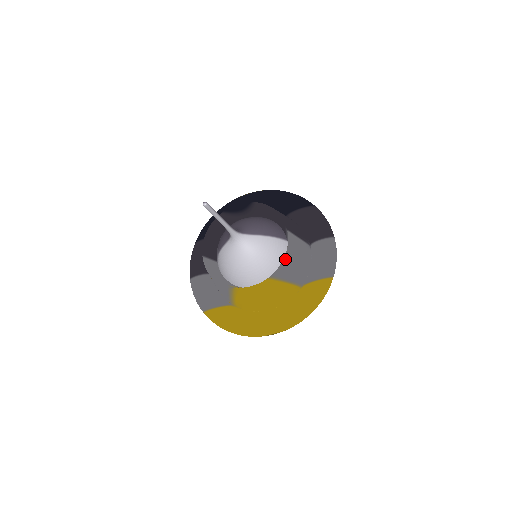
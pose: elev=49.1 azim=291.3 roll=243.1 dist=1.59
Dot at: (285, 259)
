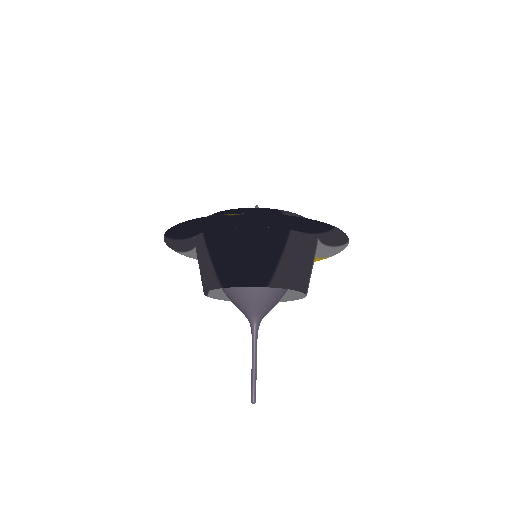
Dot at: (300, 298)
